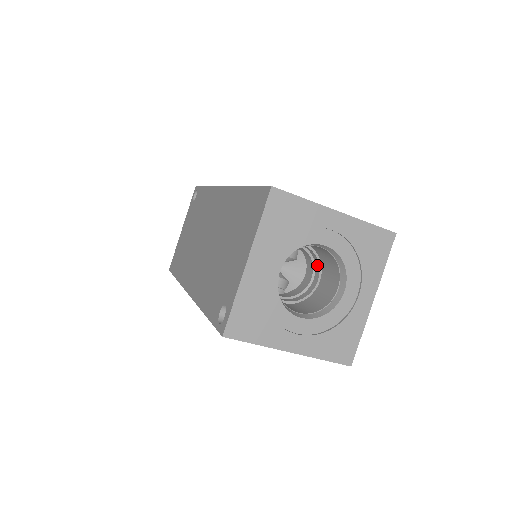
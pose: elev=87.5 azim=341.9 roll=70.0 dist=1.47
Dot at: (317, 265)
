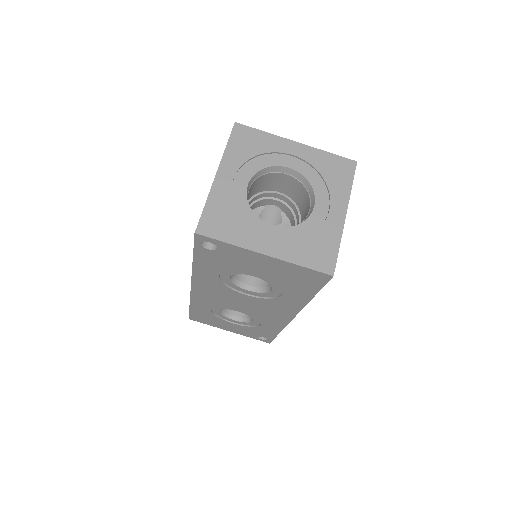
Dot at: (297, 214)
